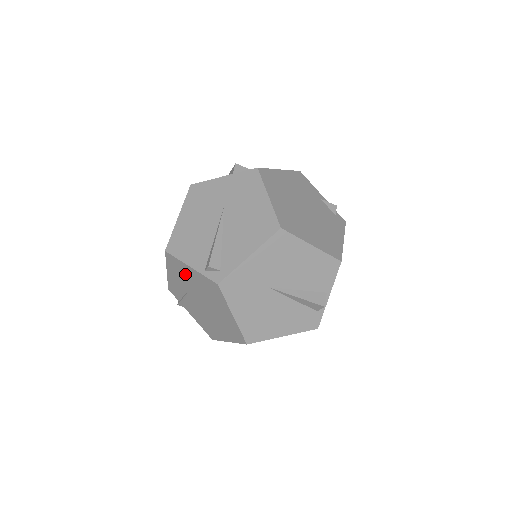
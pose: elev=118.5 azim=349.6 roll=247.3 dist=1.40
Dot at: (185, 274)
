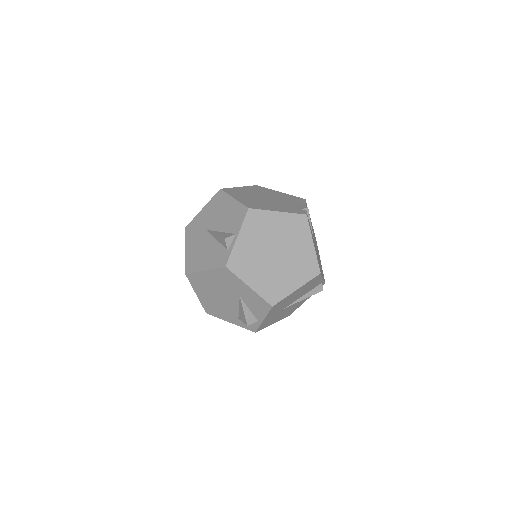
Dot at: occluded
